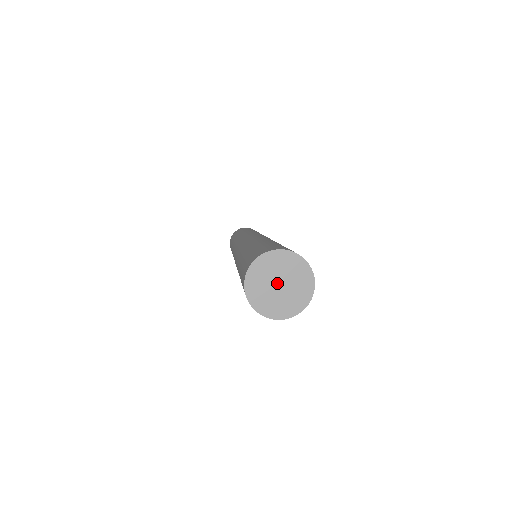
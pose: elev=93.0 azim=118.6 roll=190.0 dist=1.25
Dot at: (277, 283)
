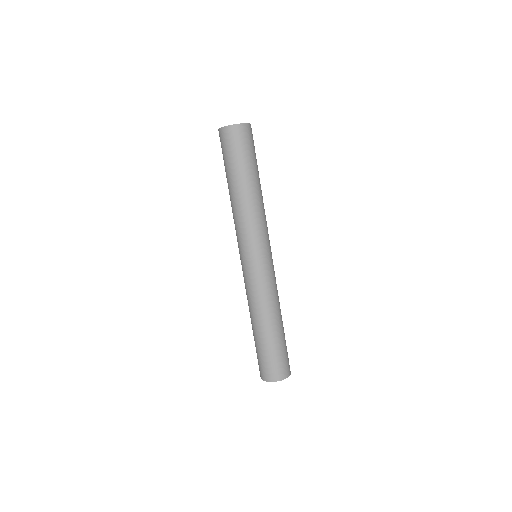
Dot at: occluded
